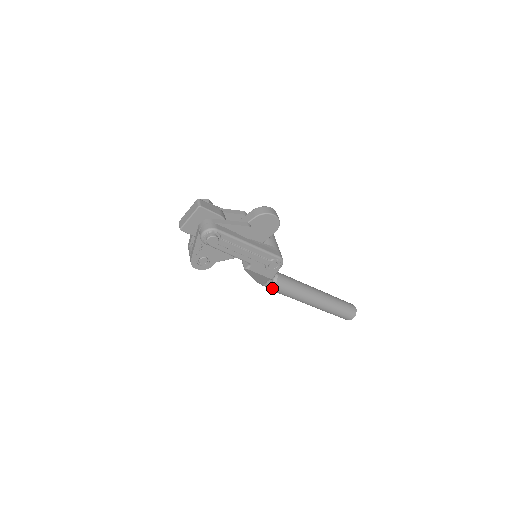
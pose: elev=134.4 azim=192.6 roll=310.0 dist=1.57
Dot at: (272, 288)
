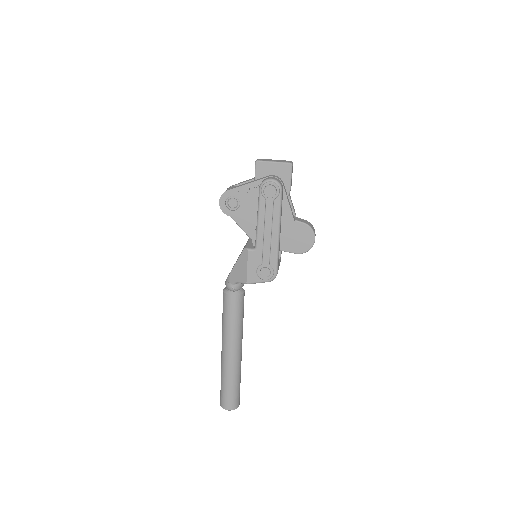
Dot at: (229, 295)
